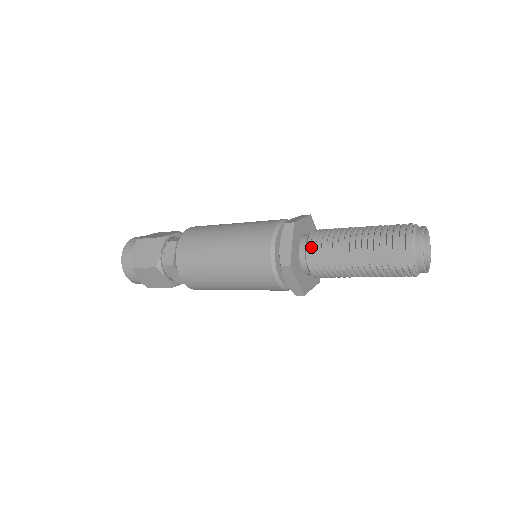
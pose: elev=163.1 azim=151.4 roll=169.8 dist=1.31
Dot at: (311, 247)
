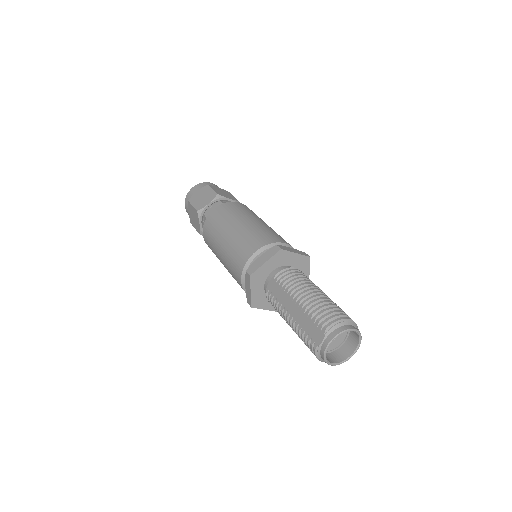
Dot at: (277, 276)
